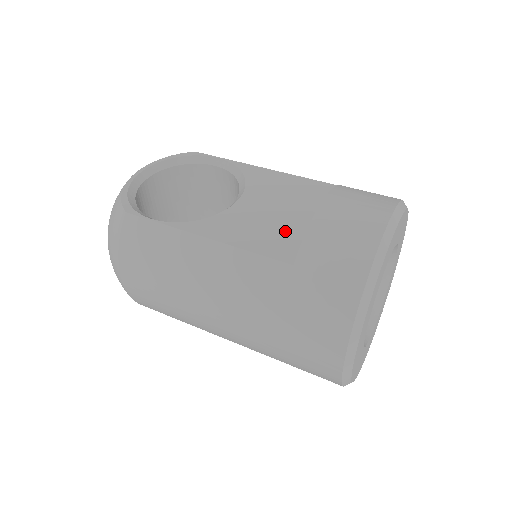
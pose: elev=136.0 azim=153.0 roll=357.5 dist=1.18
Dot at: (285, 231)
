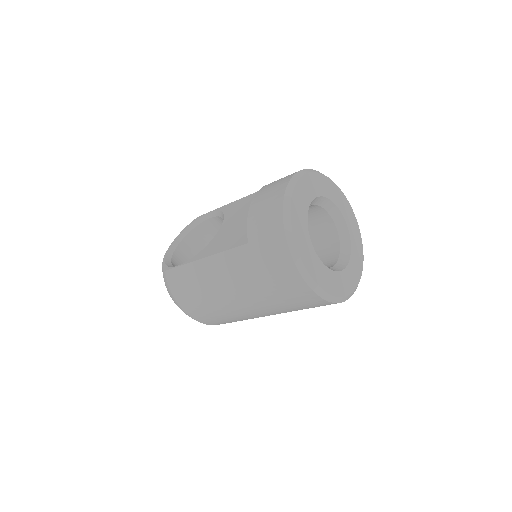
Dot at: (244, 228)
